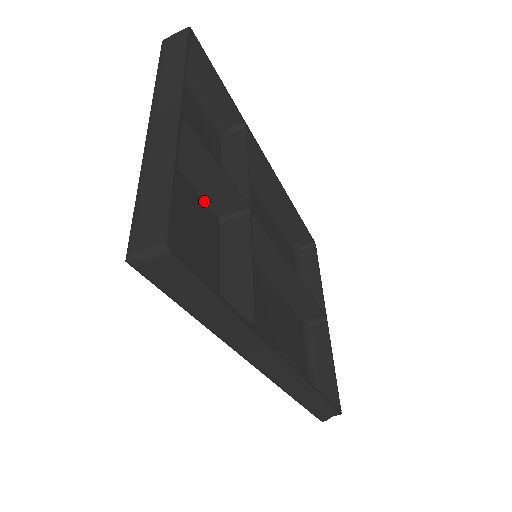
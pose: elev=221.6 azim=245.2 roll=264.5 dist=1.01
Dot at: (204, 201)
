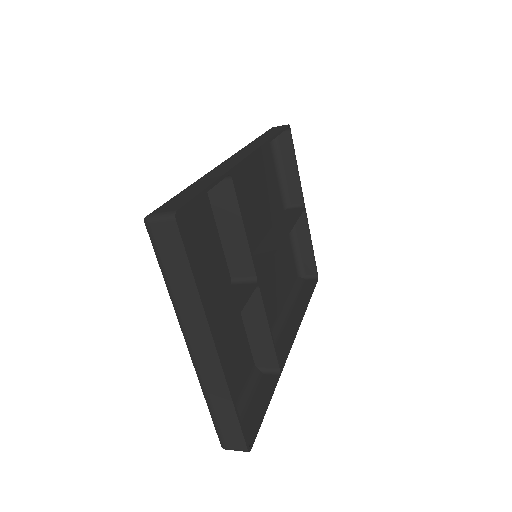
Dot at: occluded
